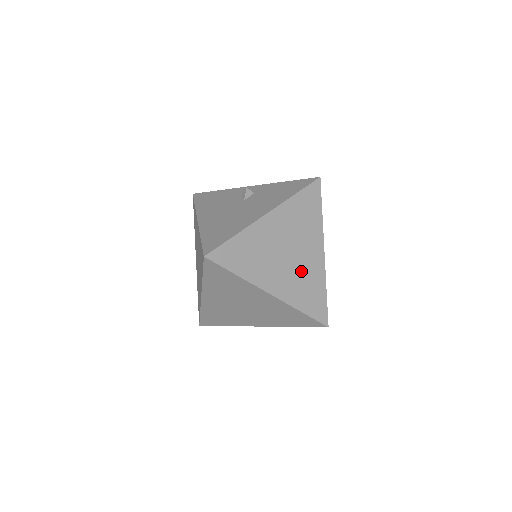
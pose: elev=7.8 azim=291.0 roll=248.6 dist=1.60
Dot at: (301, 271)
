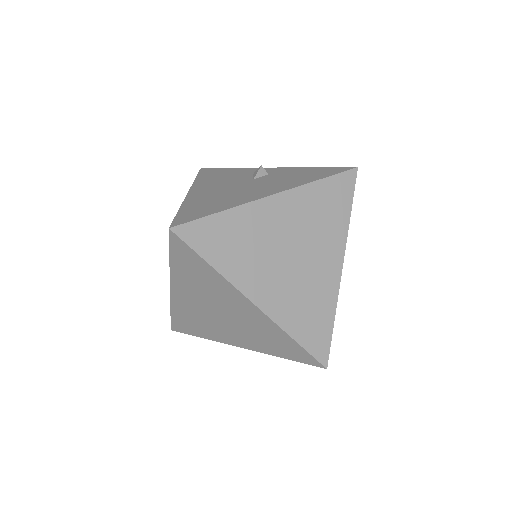
Dot at: (304, 283)
